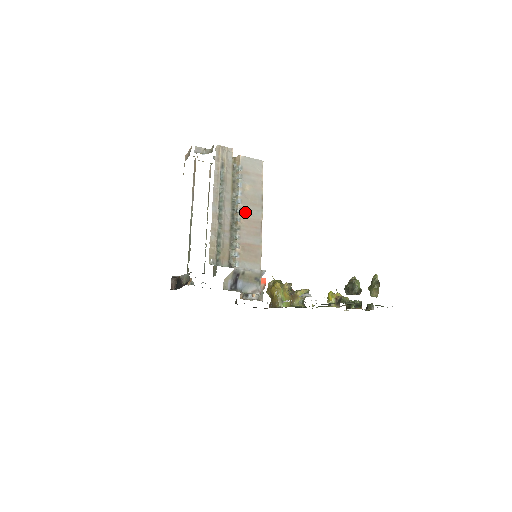
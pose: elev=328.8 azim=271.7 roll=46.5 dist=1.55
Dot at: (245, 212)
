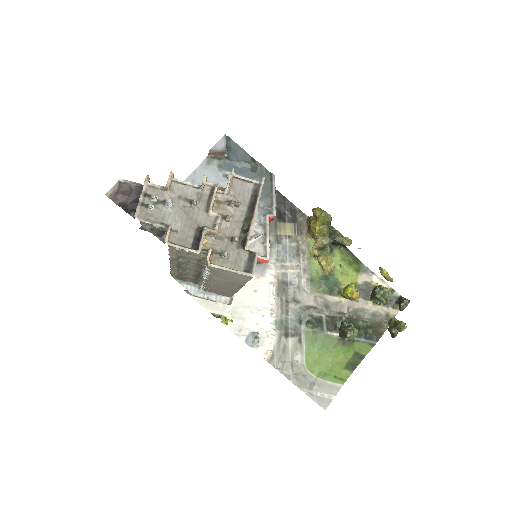
Dot at: (214, 283)
